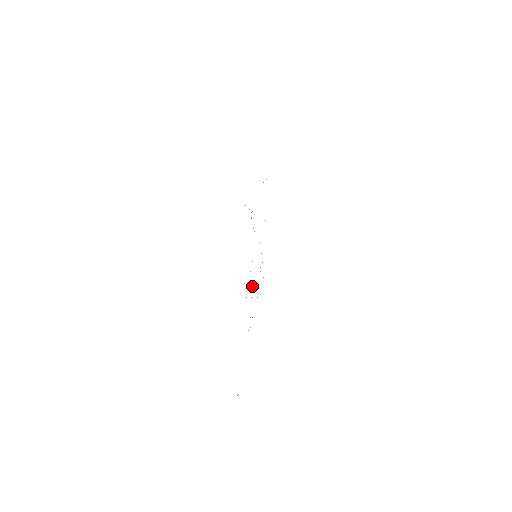
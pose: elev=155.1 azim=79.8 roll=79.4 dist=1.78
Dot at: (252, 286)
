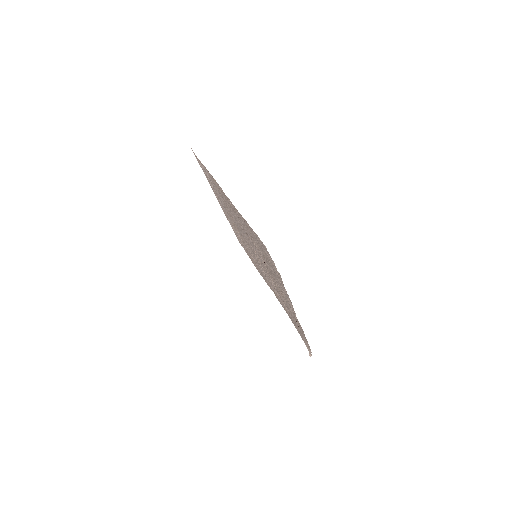
Dot at: (270, 281)
